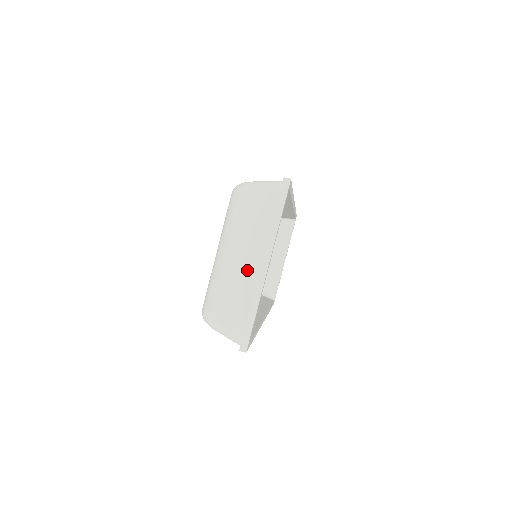
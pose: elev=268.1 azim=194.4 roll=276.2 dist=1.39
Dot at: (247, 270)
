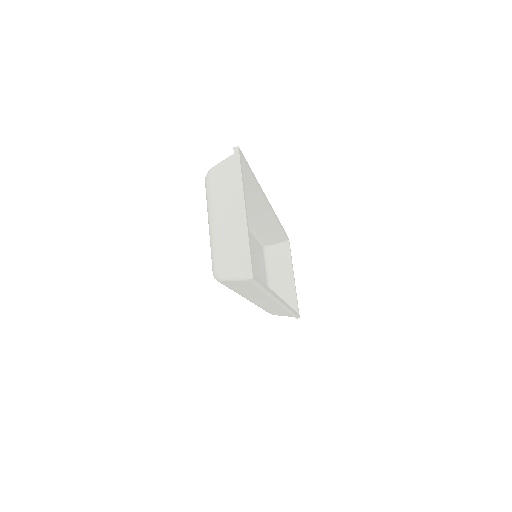
Dot at: (232, 221)
